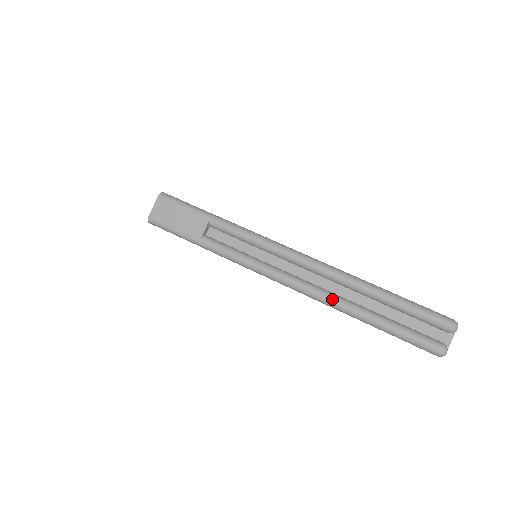
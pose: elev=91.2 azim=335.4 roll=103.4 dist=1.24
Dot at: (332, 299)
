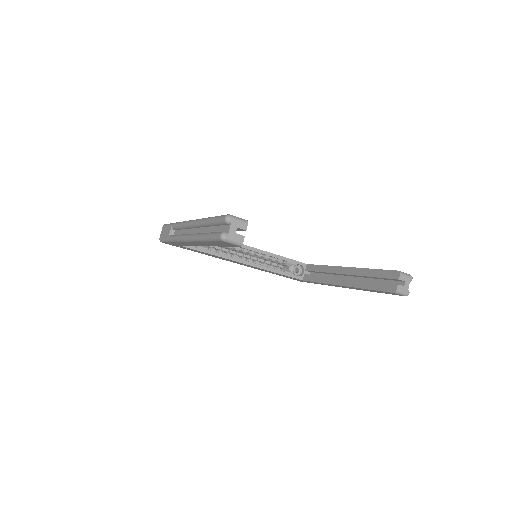
Dot at: (194, 236)
